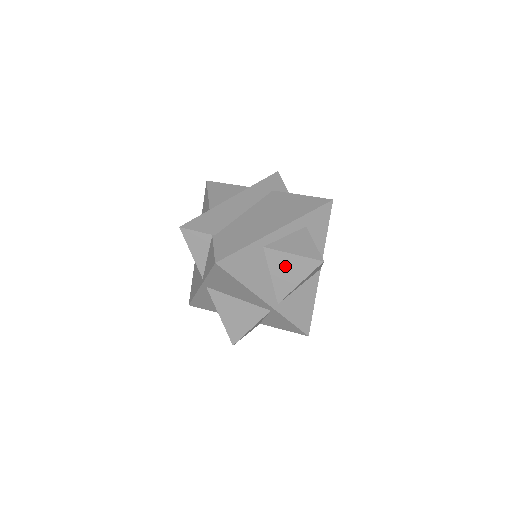
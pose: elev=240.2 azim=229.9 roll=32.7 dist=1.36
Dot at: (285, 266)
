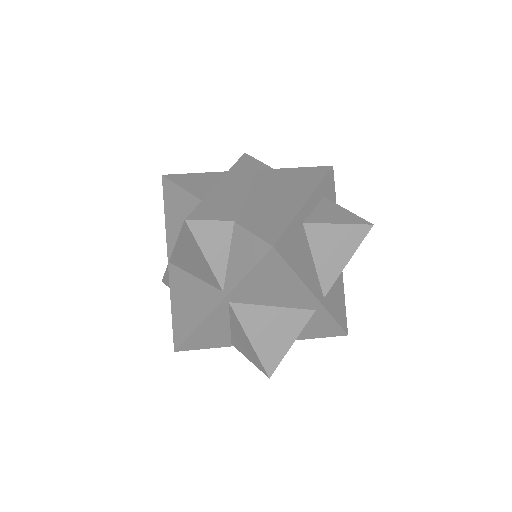
Dot at: (330, 243)
